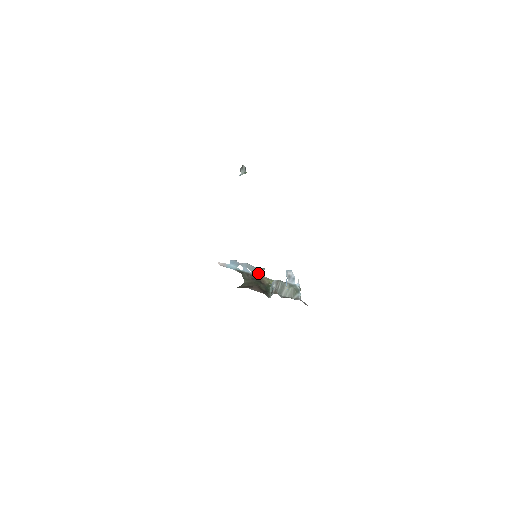
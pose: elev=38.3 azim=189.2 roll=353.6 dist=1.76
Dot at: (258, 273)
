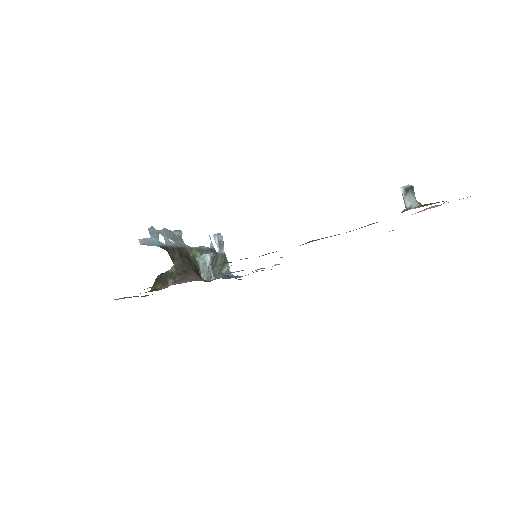
Dot at: (179, 242)
